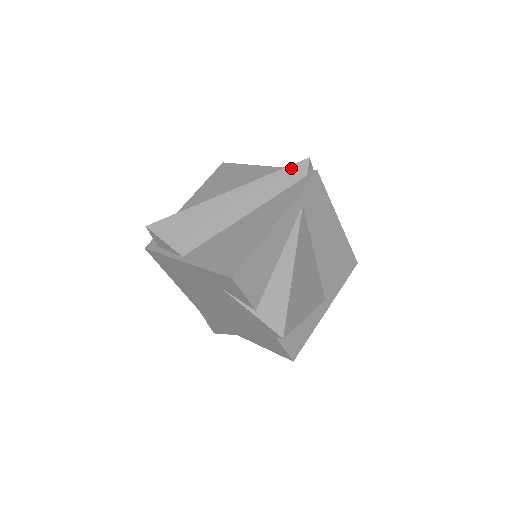
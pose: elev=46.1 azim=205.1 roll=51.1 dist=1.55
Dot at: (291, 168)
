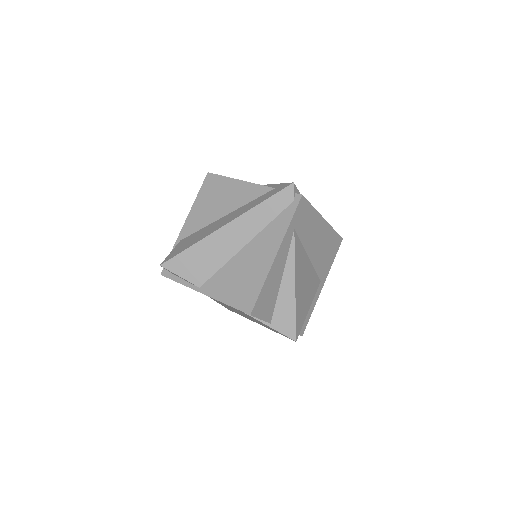
Dot at: (278, 195)
